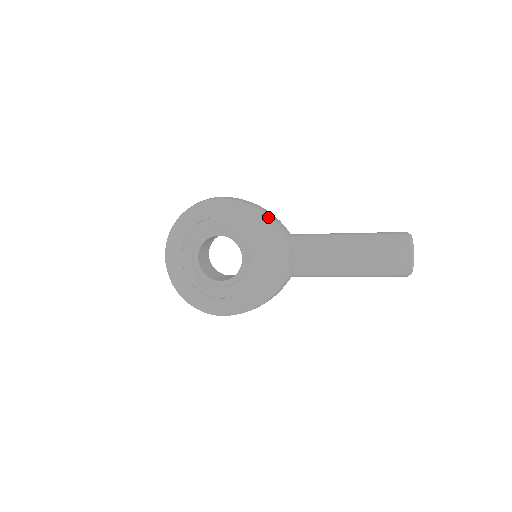
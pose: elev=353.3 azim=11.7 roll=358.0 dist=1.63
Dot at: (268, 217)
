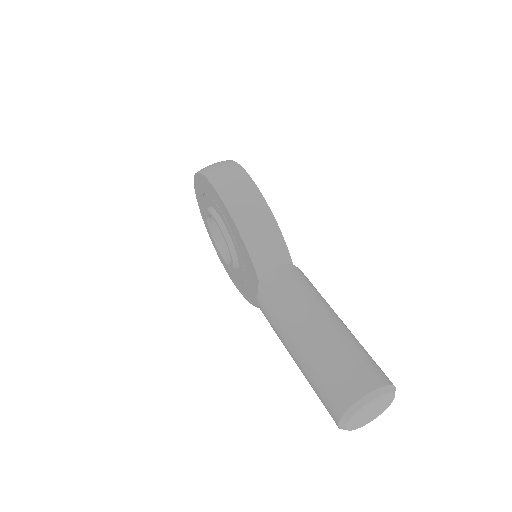
Dot at: (243, 242)
